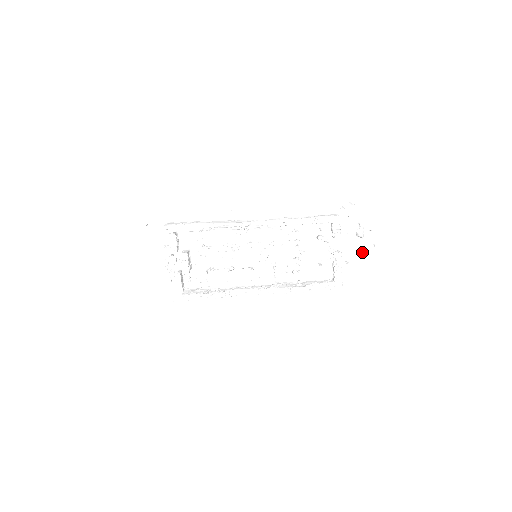
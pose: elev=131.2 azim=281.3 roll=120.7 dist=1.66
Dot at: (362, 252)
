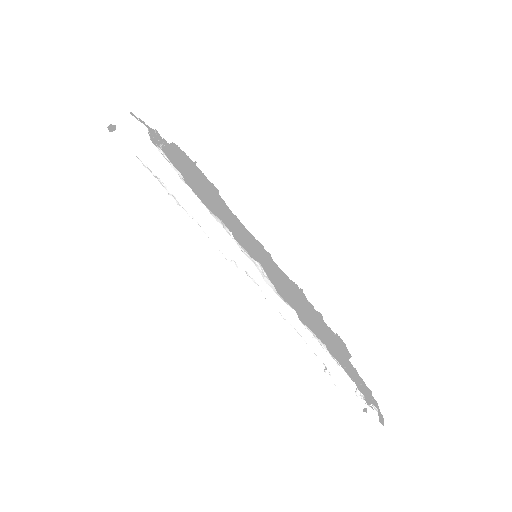
Dot at: occluded
